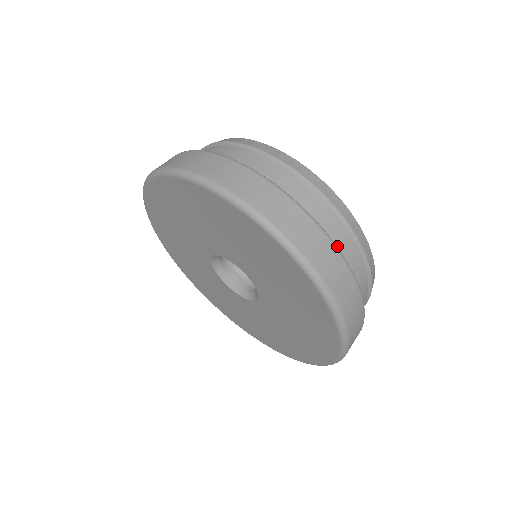
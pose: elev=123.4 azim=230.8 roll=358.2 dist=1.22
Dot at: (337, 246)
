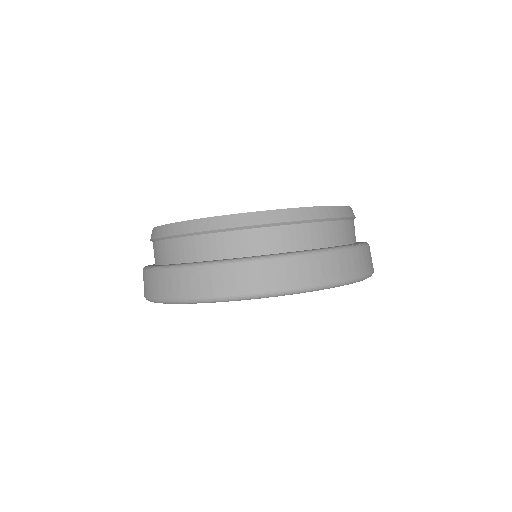
Dot at: (338, 238)
